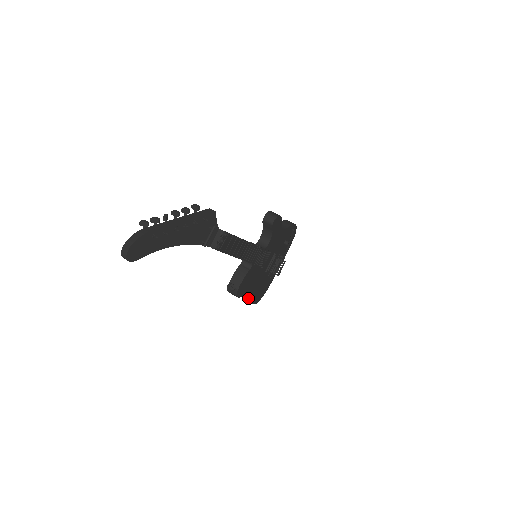
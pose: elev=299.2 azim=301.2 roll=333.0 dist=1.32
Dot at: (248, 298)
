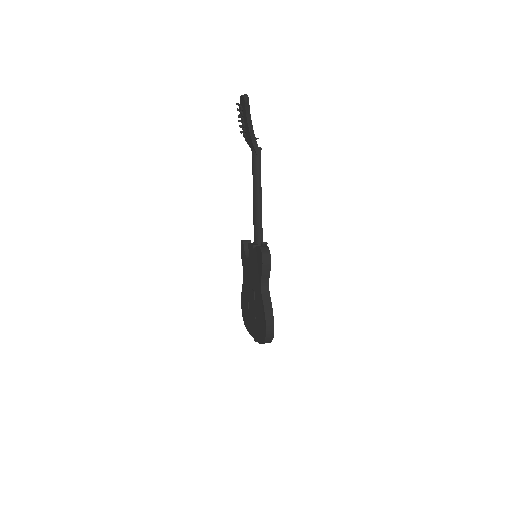
Dot at: (269, 310)
